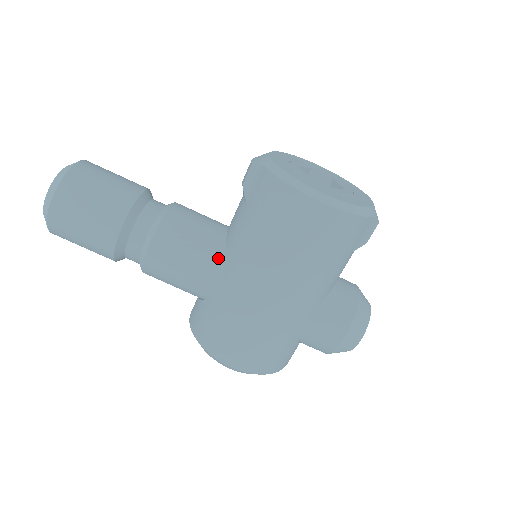
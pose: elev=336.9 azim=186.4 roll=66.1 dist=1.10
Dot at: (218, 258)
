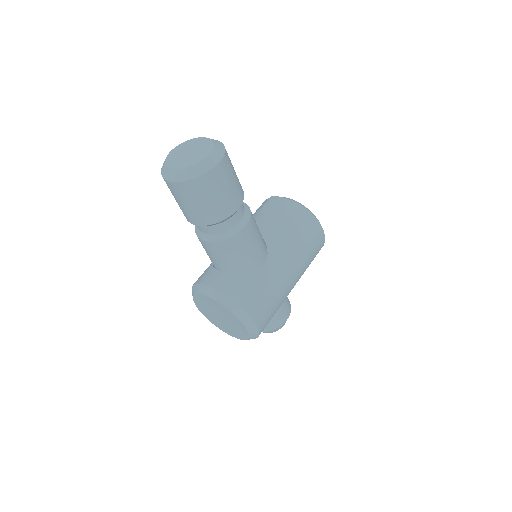
Dot at: (265, 247)
